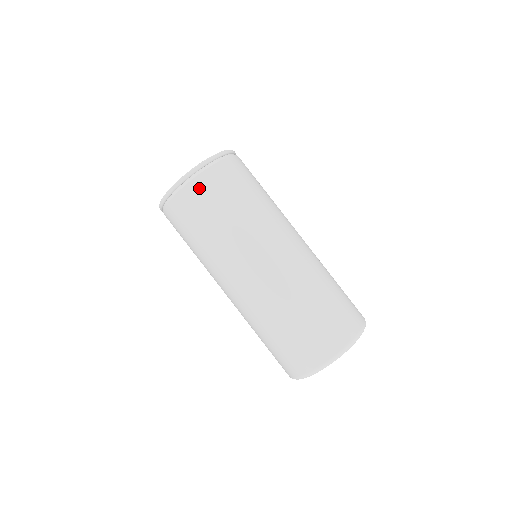
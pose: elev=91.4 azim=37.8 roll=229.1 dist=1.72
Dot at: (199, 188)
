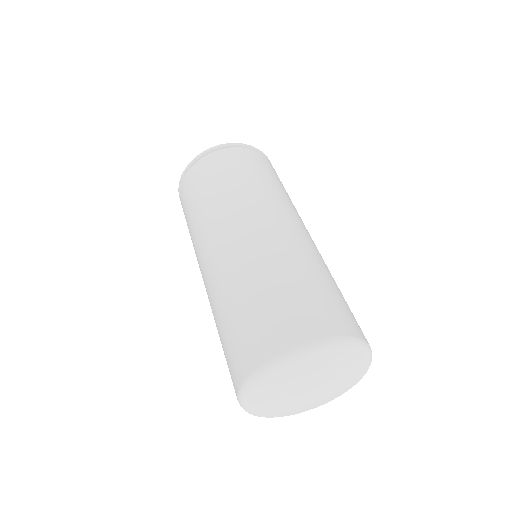
Dot at: (267, 162)
